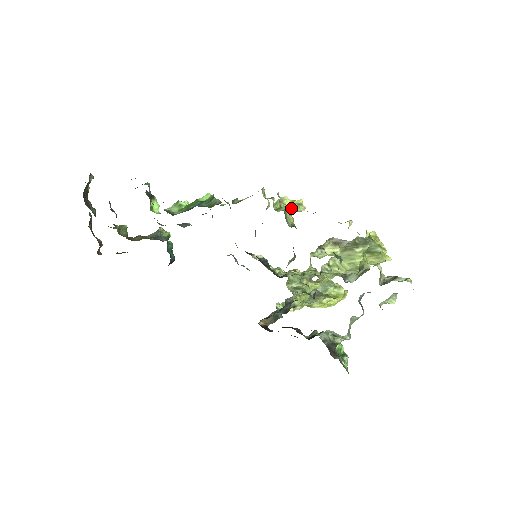
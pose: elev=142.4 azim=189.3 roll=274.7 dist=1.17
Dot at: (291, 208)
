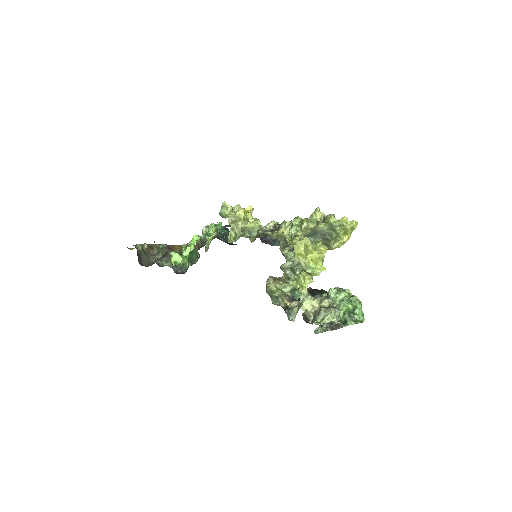
Dot at: (246, 222)
